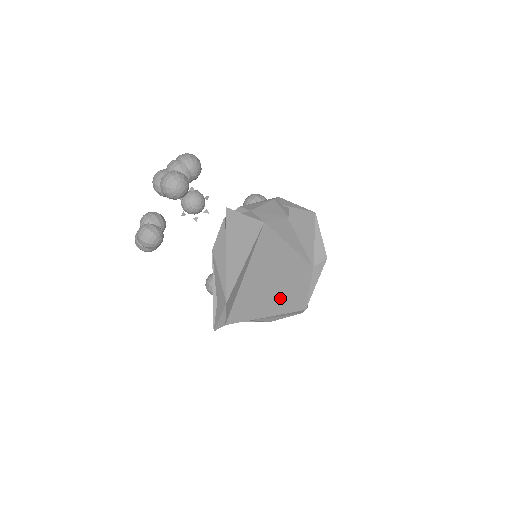
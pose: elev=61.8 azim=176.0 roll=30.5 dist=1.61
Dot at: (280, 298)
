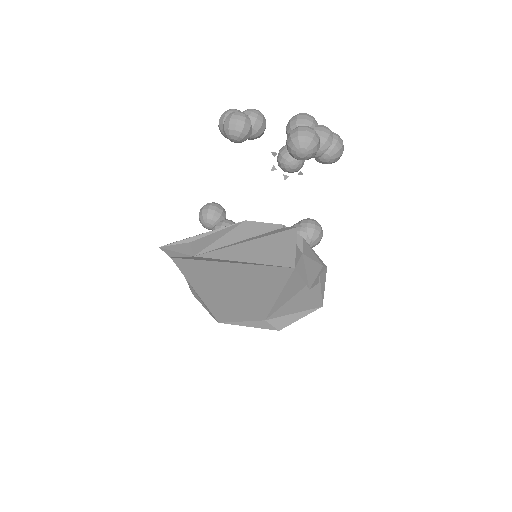
Dot at: (221, 299)
